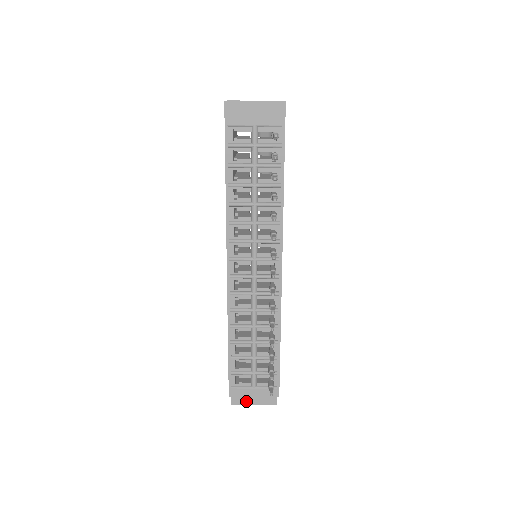
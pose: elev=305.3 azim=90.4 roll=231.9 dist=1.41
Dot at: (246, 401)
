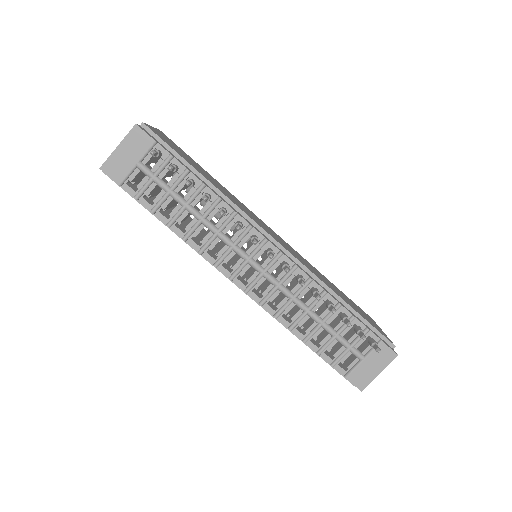
Dot at: (370, 377)
